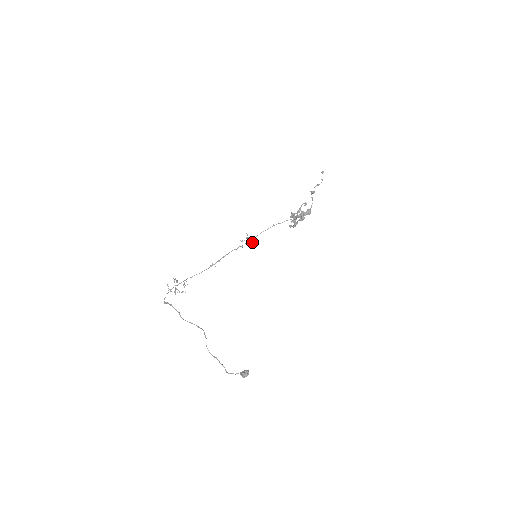
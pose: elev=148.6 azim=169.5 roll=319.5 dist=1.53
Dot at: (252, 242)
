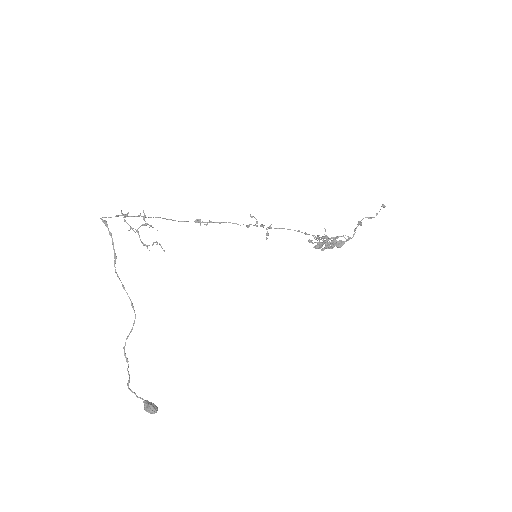
Dot at: (266, 238)
